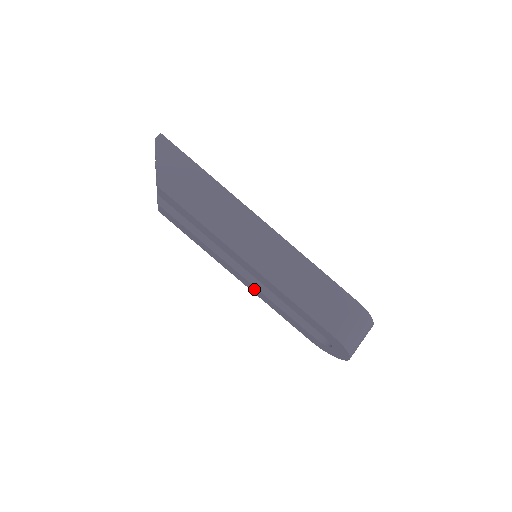
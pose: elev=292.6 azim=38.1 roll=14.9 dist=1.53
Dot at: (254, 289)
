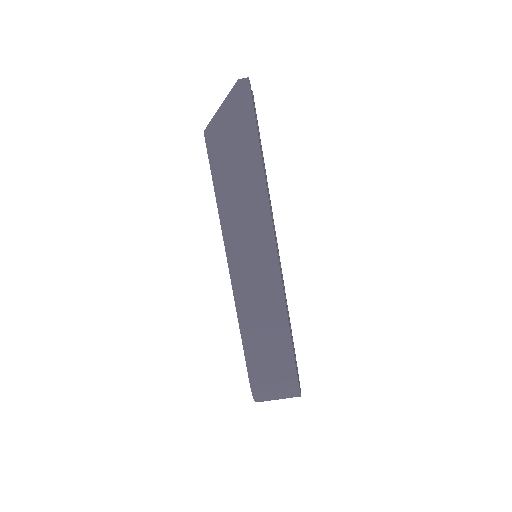
Dot at: occluded
